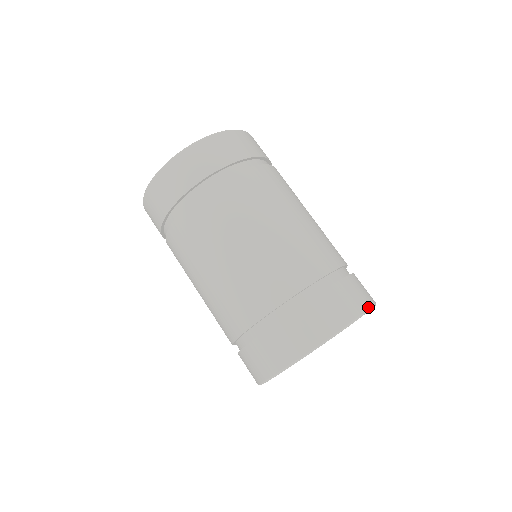
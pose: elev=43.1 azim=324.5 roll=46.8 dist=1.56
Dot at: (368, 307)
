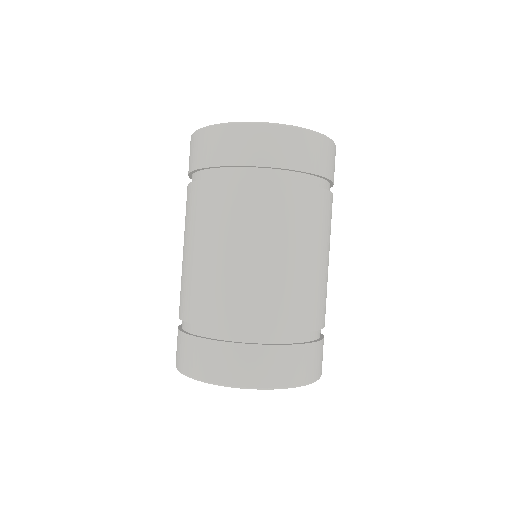
Dot at: occluded
